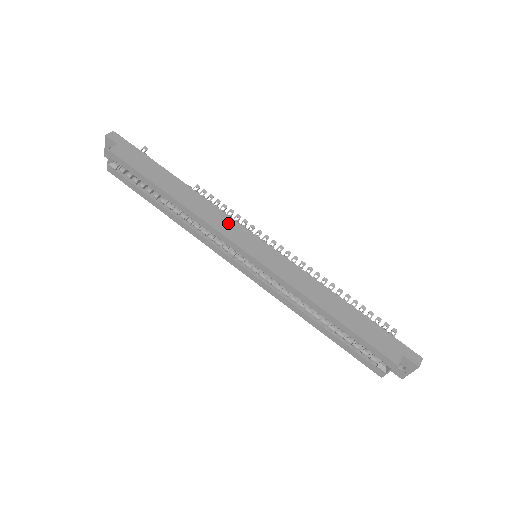
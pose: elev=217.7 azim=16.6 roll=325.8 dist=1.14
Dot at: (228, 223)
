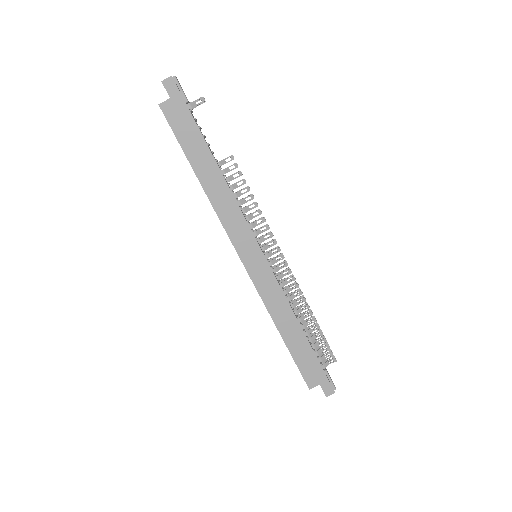
Dot at: (240, 226)
